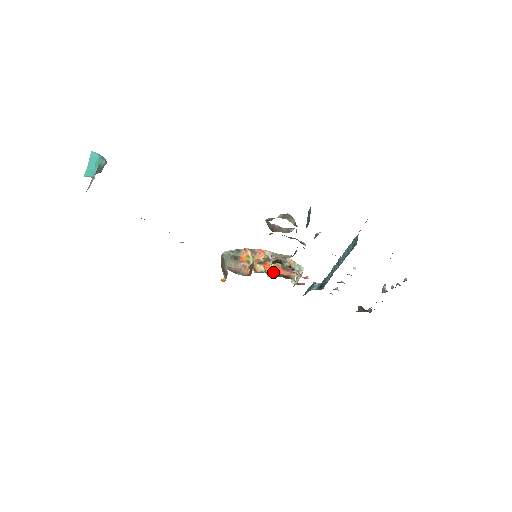
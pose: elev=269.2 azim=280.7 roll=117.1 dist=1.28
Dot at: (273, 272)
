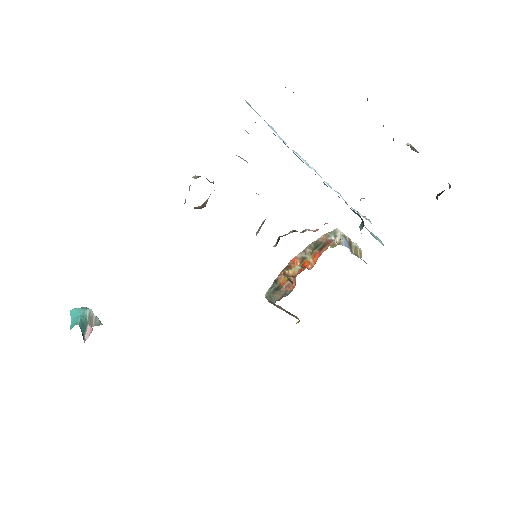
Dot at: occluded
